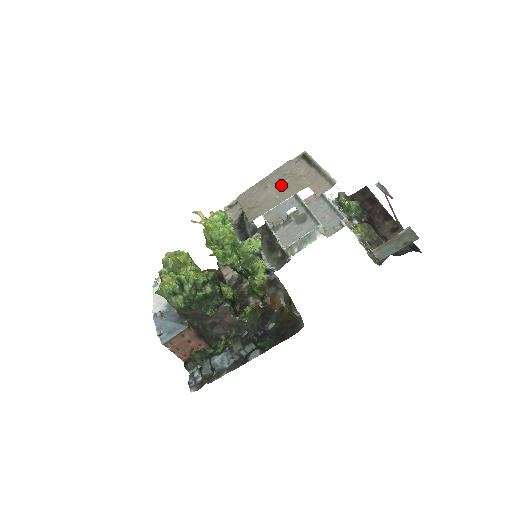
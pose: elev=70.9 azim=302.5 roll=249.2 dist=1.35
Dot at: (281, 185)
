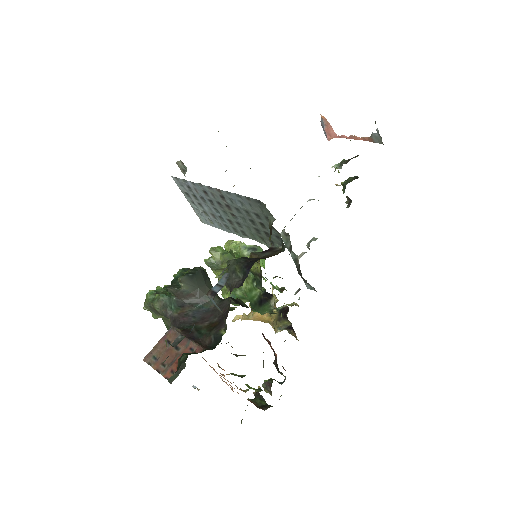
Dot at: occluded
